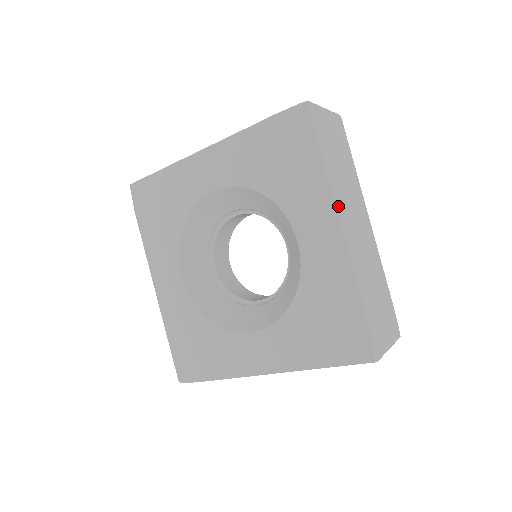
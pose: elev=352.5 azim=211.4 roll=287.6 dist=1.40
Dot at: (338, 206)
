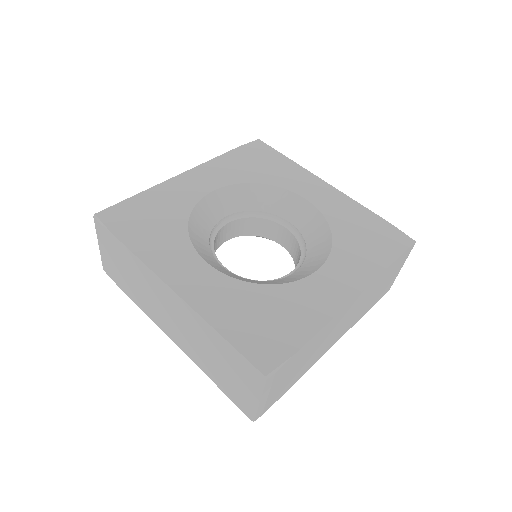
Dot at: occluded
